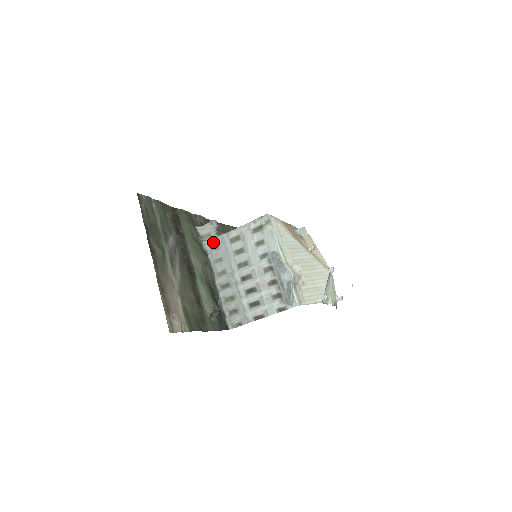
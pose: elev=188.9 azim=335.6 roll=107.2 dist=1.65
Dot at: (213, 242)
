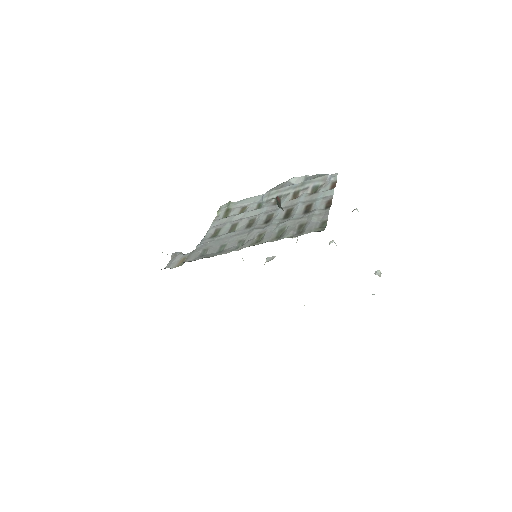
Dot at: (195, 254)
